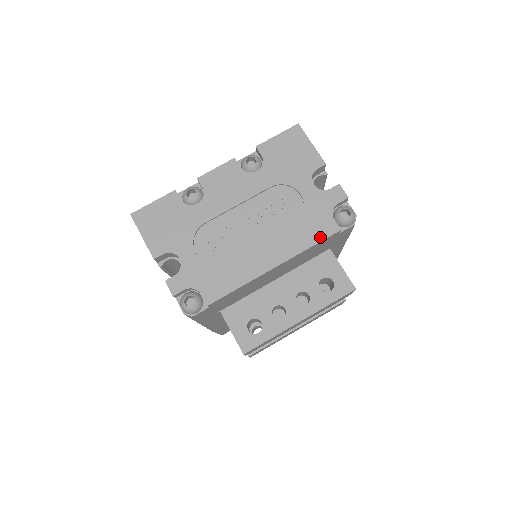
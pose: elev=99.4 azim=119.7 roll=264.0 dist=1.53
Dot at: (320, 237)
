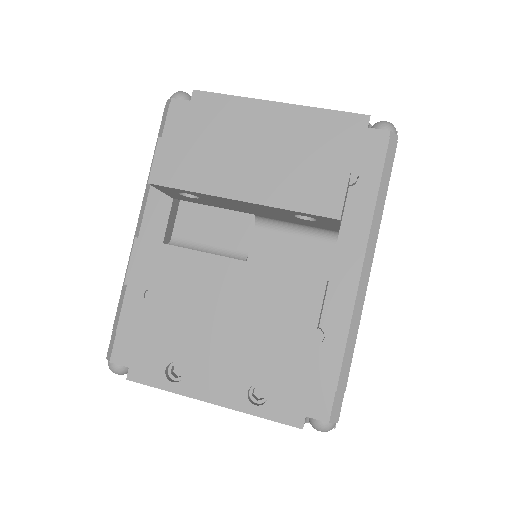
Dot at: (343, 113)
